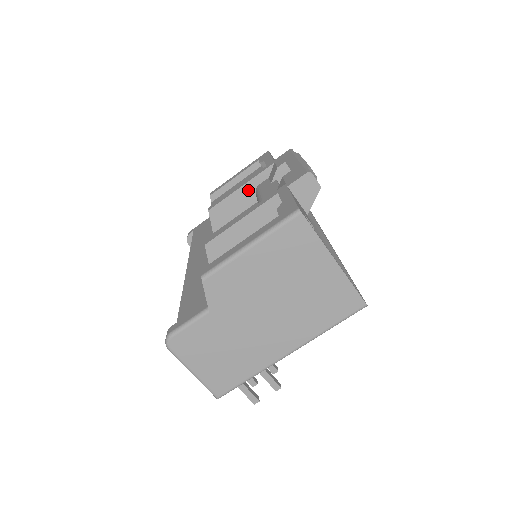
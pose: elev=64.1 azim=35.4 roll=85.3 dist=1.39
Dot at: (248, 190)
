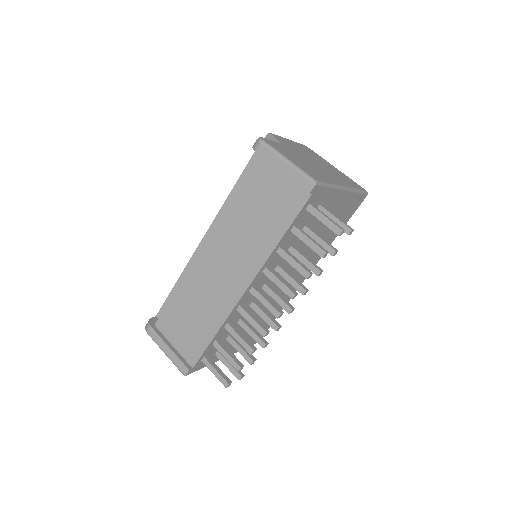
Dot at: occluded
